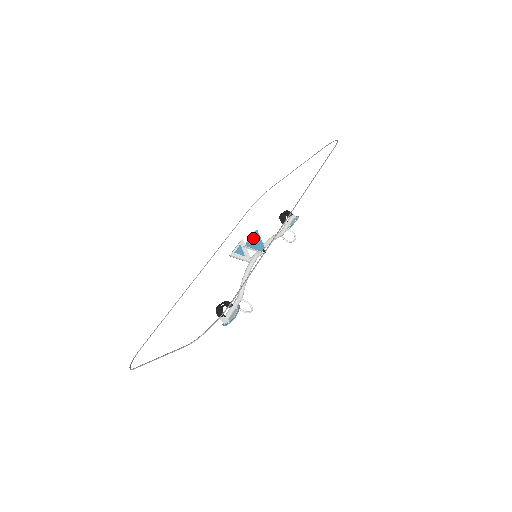
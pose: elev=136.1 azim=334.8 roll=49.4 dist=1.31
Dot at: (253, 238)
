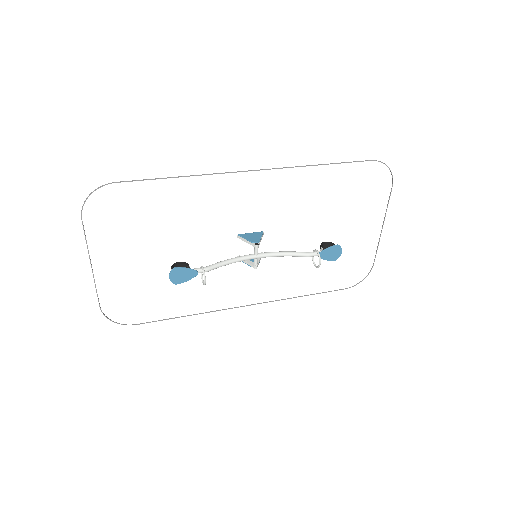
Dot at: (252, 234)
